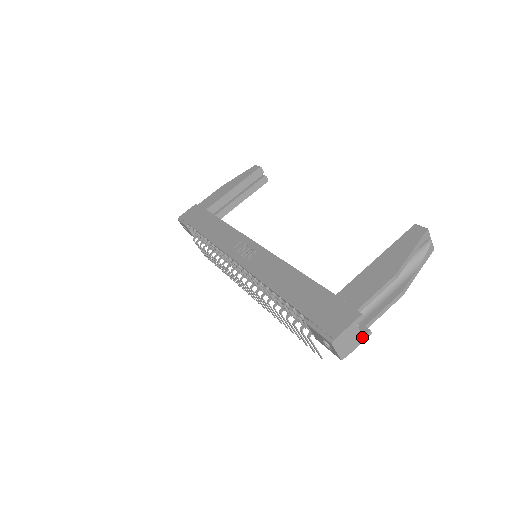
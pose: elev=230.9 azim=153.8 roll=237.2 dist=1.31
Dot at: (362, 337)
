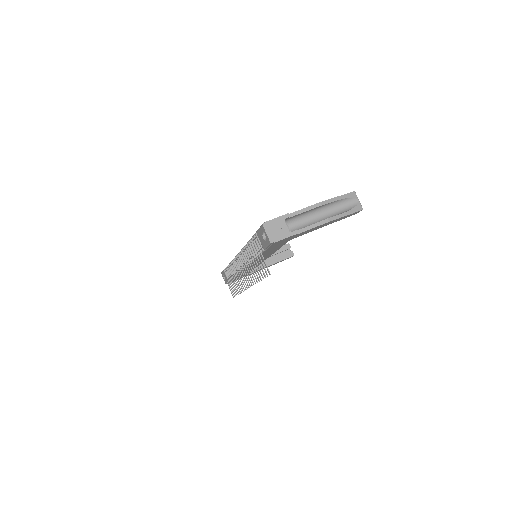
Dot at: (289, 232)
